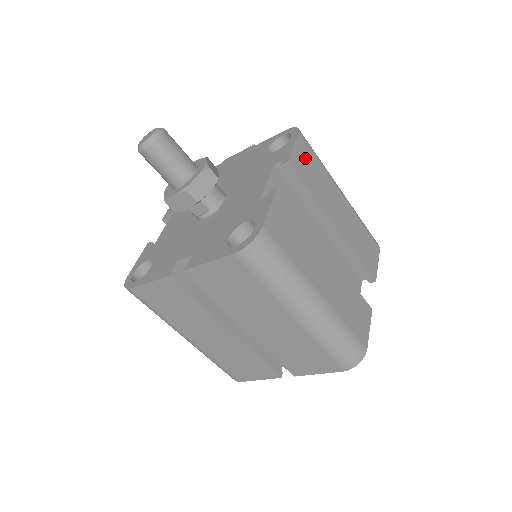
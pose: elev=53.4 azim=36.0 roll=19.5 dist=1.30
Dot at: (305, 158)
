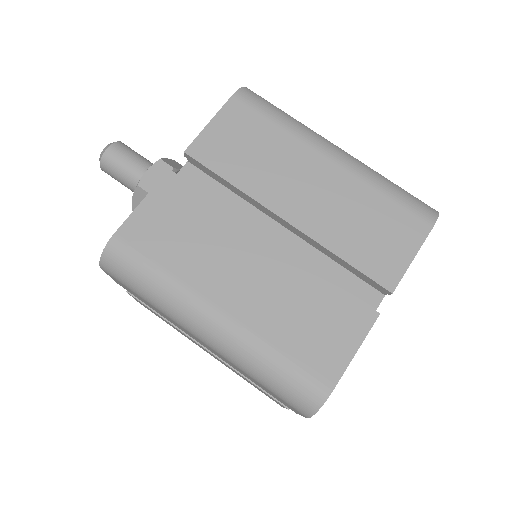
Dot at: occluded
